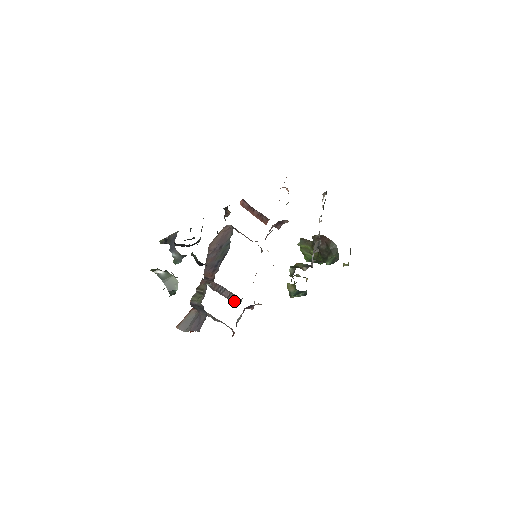
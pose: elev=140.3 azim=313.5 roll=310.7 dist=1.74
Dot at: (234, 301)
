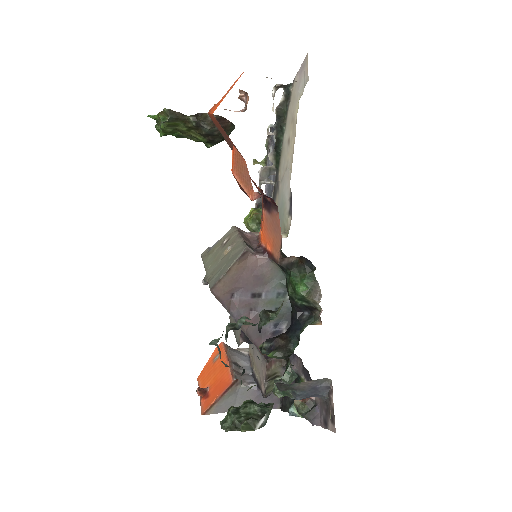
Dot at: occluded
